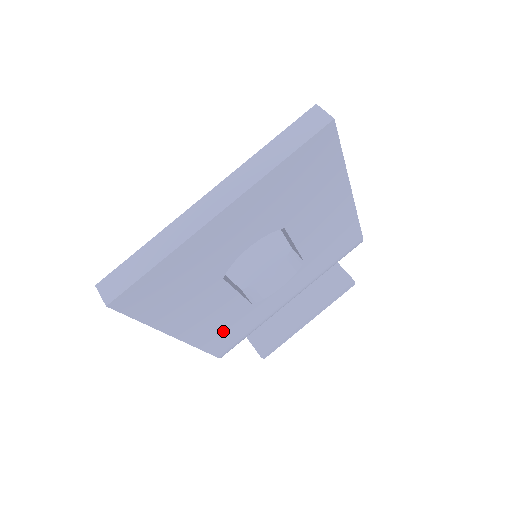
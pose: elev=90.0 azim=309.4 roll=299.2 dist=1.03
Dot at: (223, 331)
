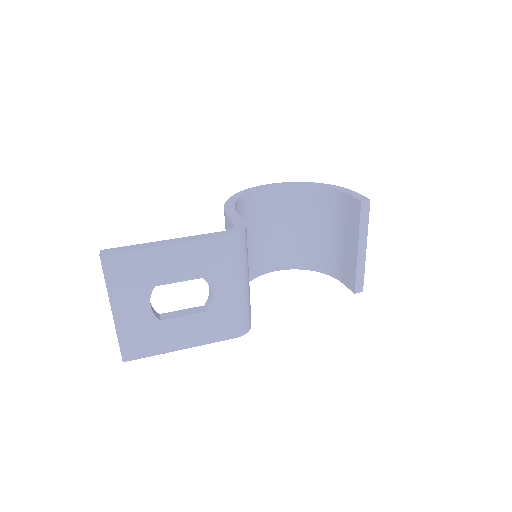
Dot at: (211, 330)
